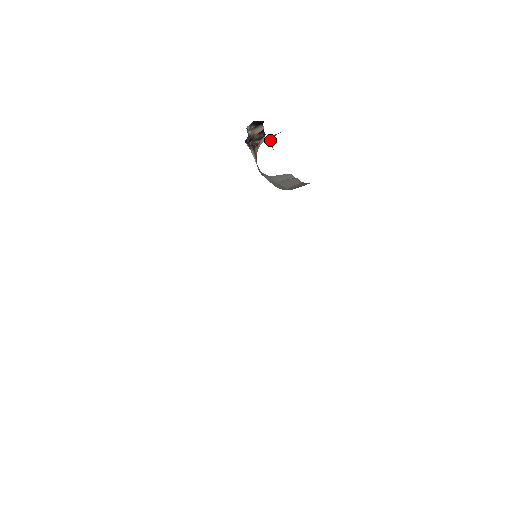
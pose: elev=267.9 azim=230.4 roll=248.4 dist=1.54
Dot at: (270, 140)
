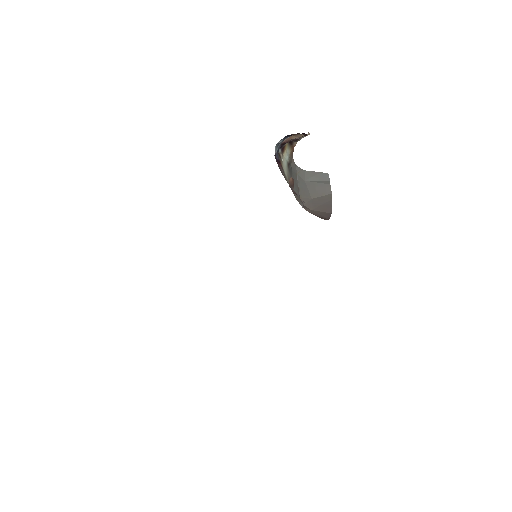
Dot at: occluded
